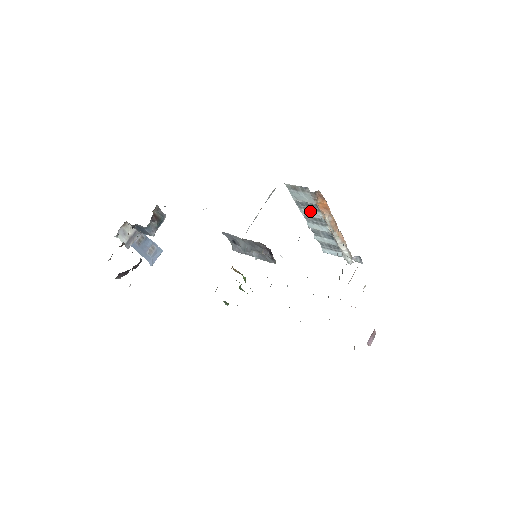
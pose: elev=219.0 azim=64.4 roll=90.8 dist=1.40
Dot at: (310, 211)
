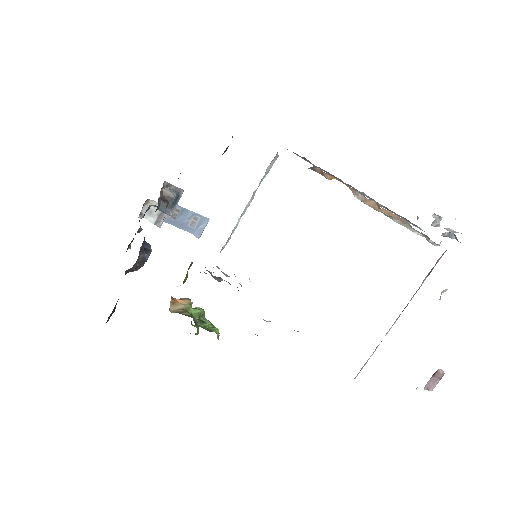
Dot at: occluded
